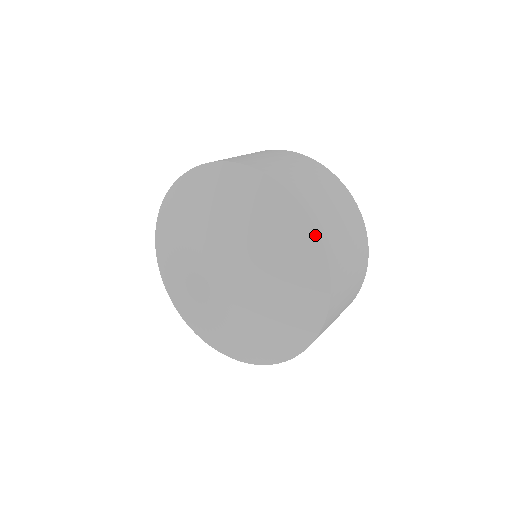
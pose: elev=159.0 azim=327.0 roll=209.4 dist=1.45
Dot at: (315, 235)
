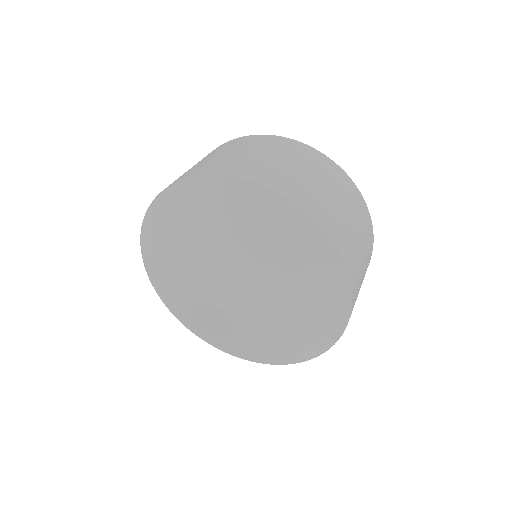
Dot at: (346, 316)
